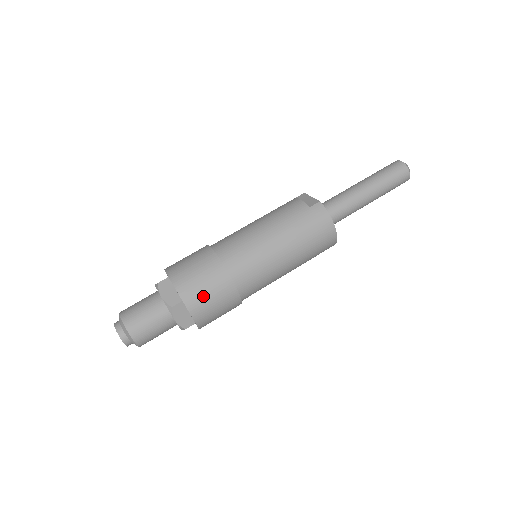
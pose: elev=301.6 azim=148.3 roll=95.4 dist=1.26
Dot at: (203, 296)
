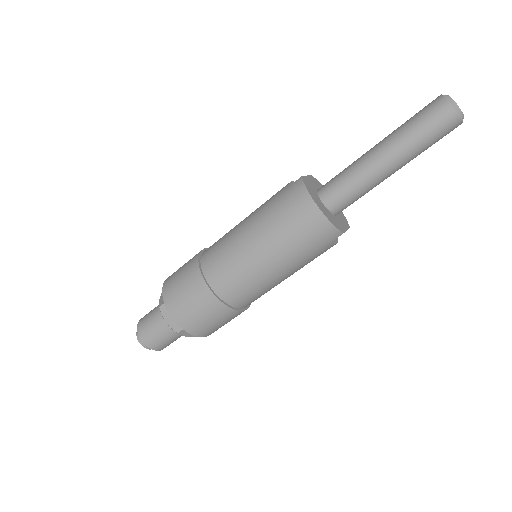
Dot at: (179, 295)
